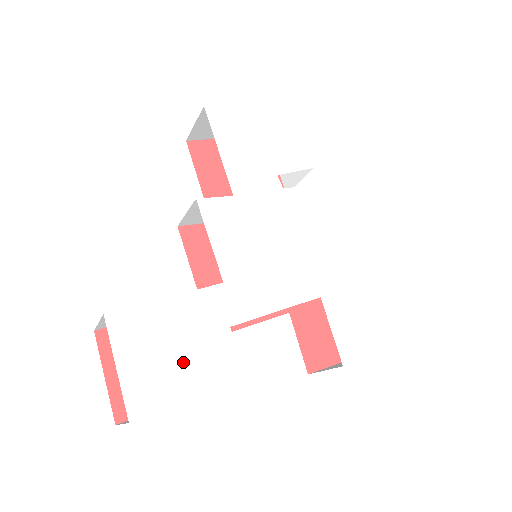
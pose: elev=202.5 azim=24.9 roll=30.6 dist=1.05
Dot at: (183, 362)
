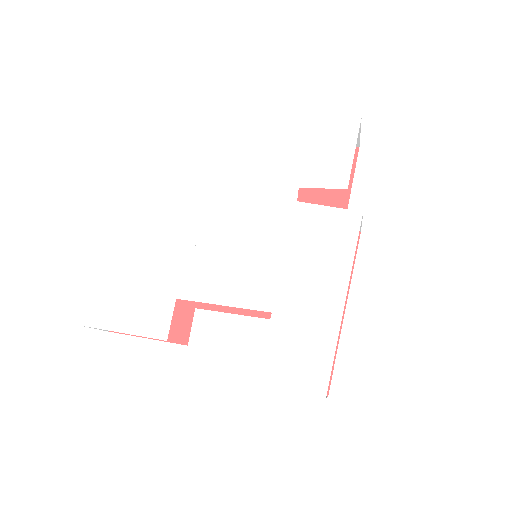
Dot at: (130, 306)
